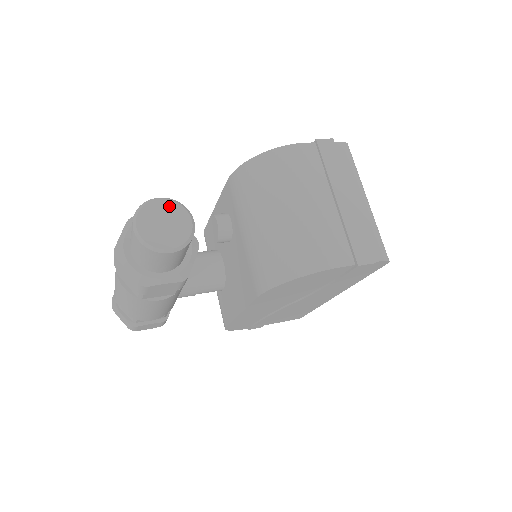
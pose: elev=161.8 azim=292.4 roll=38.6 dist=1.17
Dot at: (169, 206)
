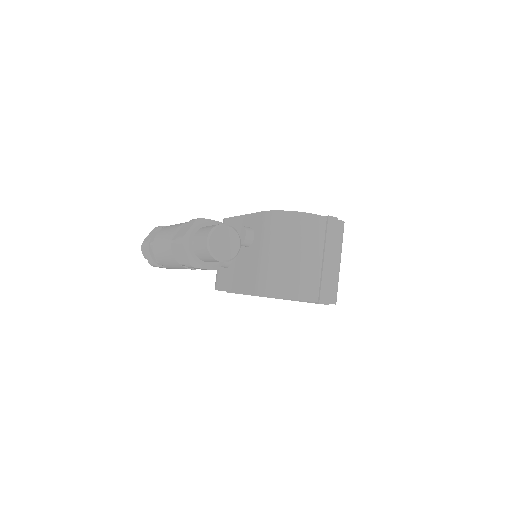
Dot at: (231, 232)
